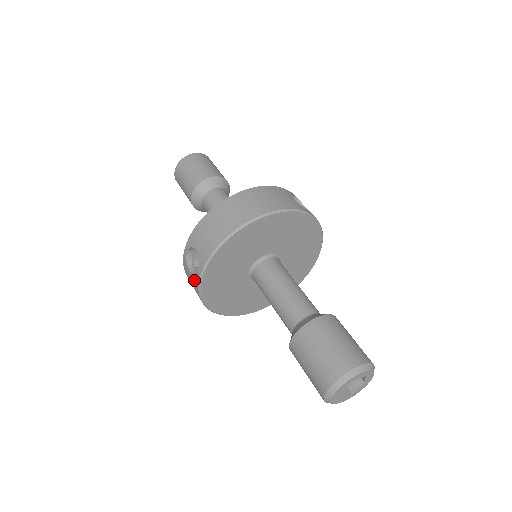
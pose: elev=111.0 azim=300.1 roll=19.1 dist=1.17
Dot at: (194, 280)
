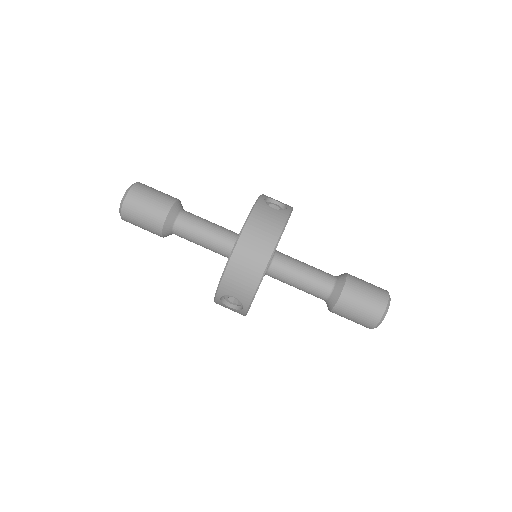
Dot at: (237, 311)
